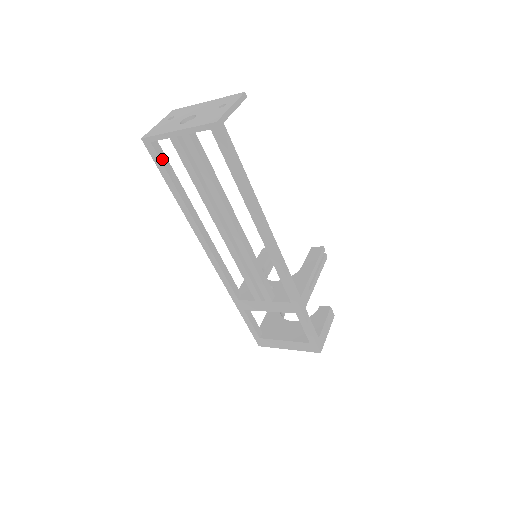
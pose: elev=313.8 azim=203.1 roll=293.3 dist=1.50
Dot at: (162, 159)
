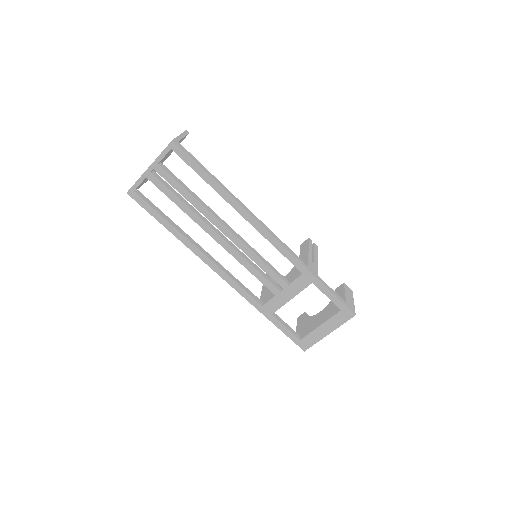
Dot at: (148, 202)
